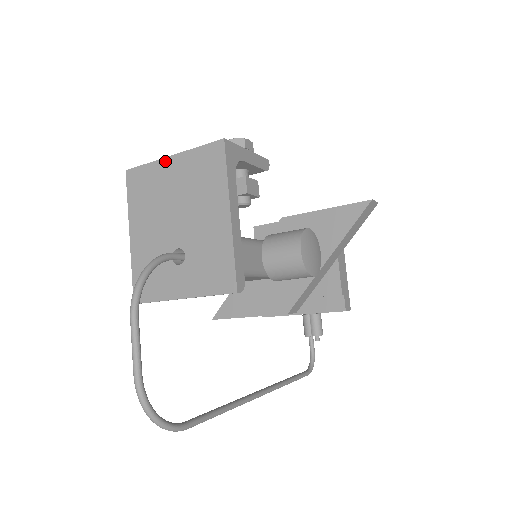
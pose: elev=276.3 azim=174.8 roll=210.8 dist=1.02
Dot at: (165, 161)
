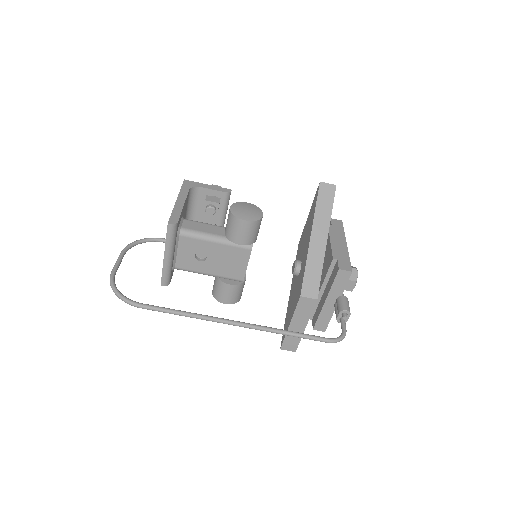
Dot at: occluded
